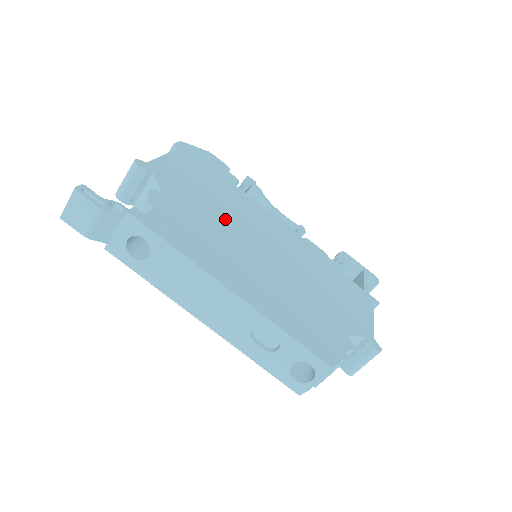
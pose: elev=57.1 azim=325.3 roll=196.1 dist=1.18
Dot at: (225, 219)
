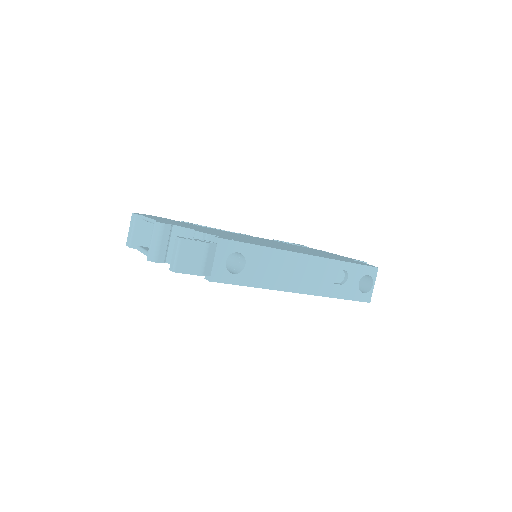
Dot at: (232, 235)
